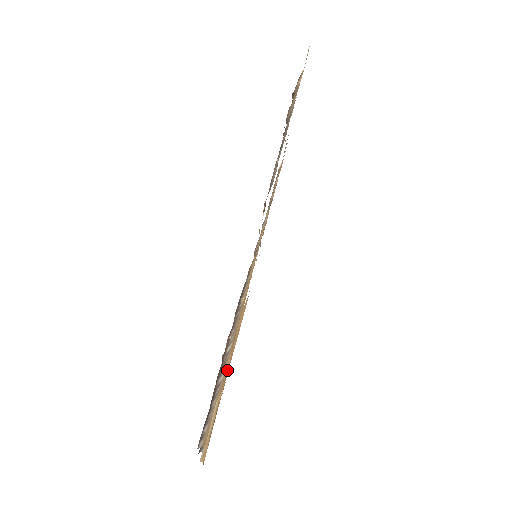
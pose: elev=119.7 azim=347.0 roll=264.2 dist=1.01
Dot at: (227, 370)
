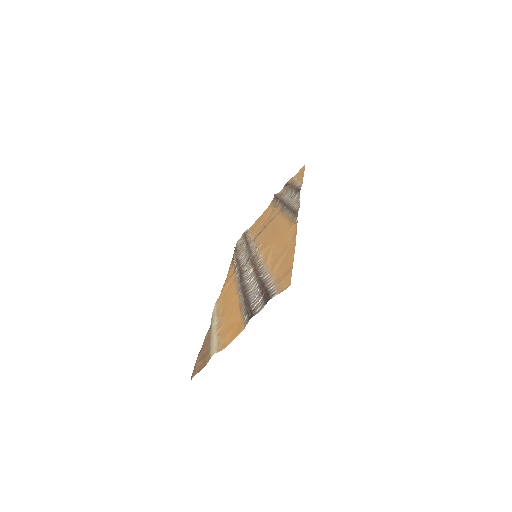
Dot at: (219, 321)
